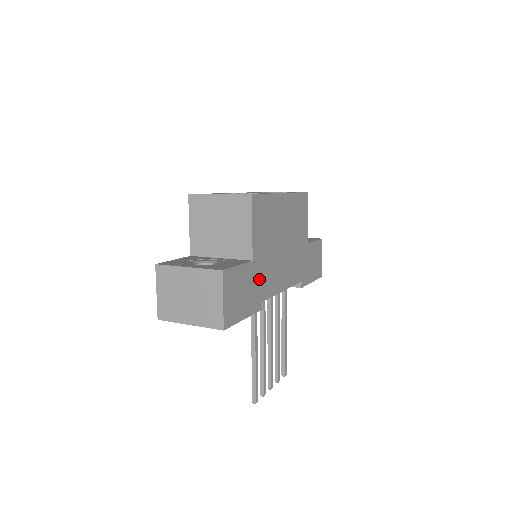
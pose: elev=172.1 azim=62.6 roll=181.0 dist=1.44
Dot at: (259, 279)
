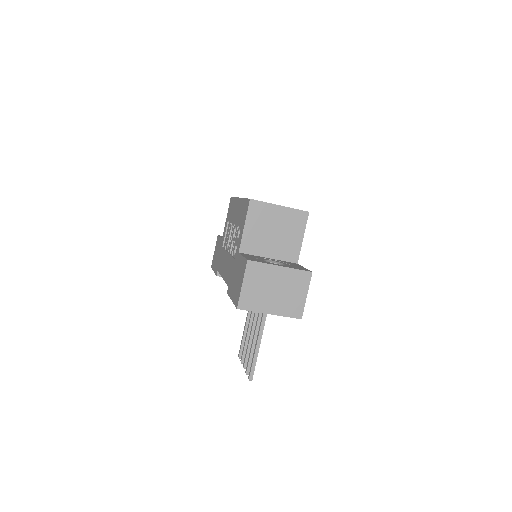
Dot at: occluded
